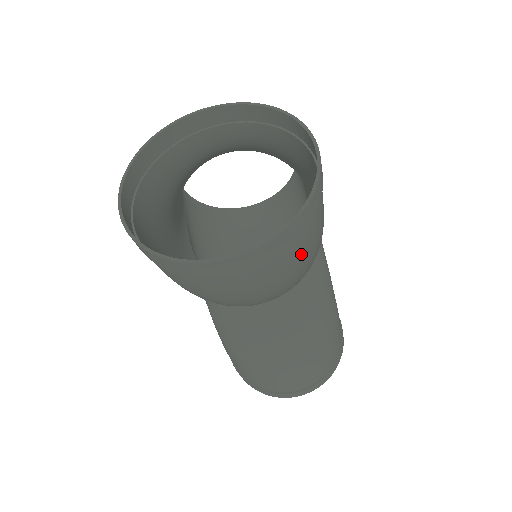
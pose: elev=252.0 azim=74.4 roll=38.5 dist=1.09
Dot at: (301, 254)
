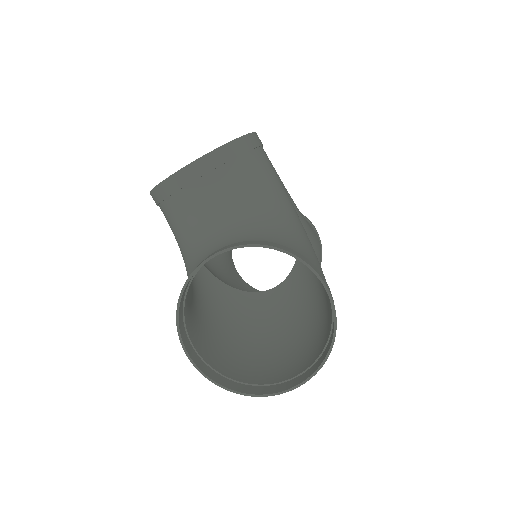
Dot at: (324, 335)
